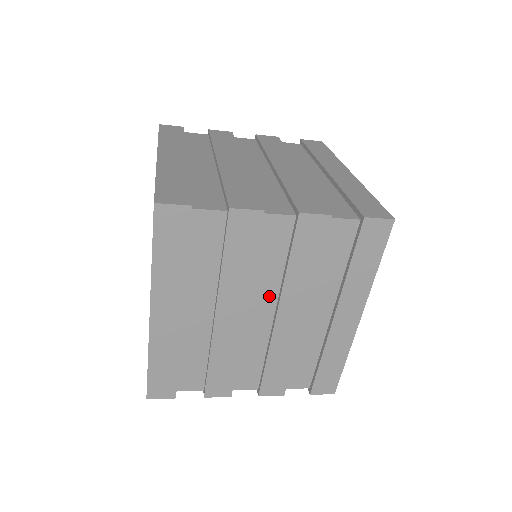
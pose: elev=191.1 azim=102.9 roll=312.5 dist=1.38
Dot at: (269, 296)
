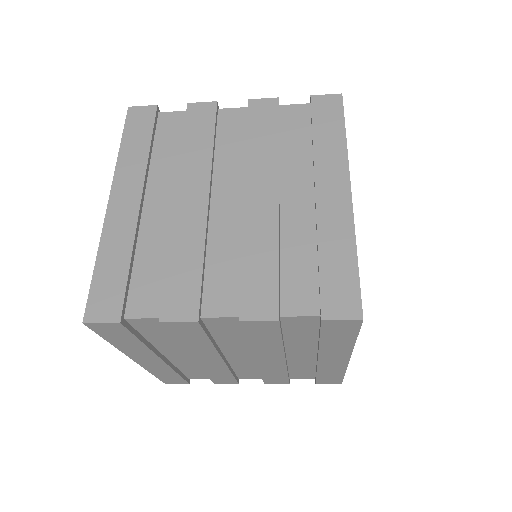
Dot at: (235, 180)
